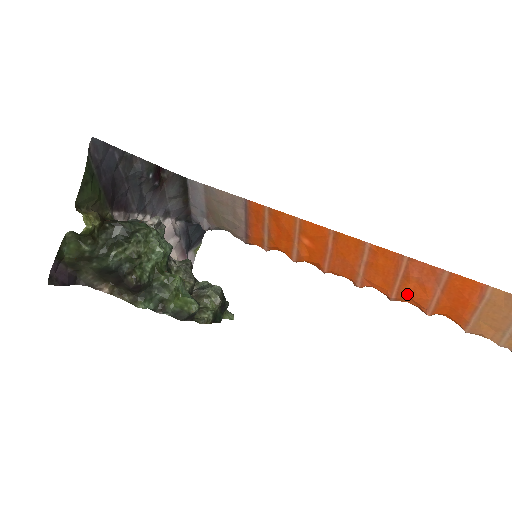
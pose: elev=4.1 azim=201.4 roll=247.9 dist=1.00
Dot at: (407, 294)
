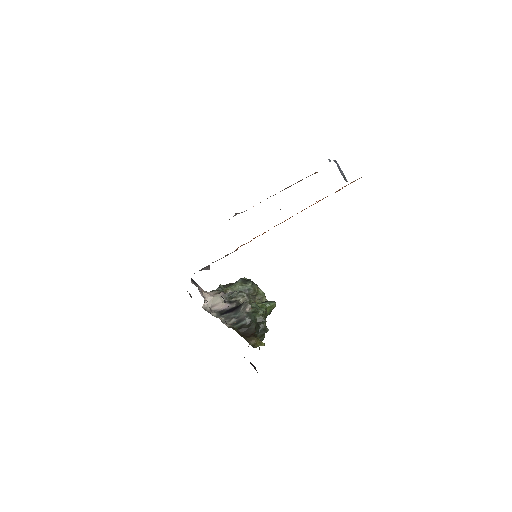
Dot at: occluded
